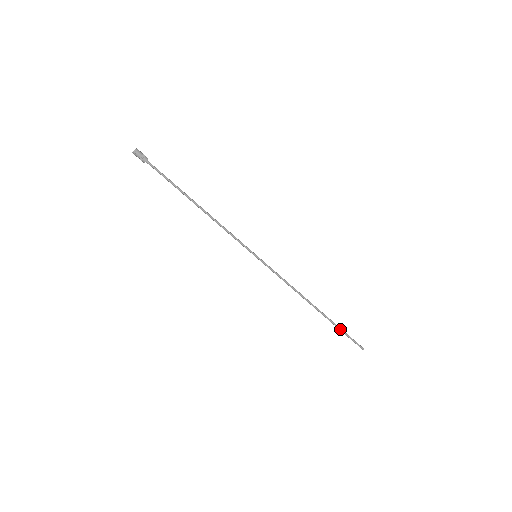
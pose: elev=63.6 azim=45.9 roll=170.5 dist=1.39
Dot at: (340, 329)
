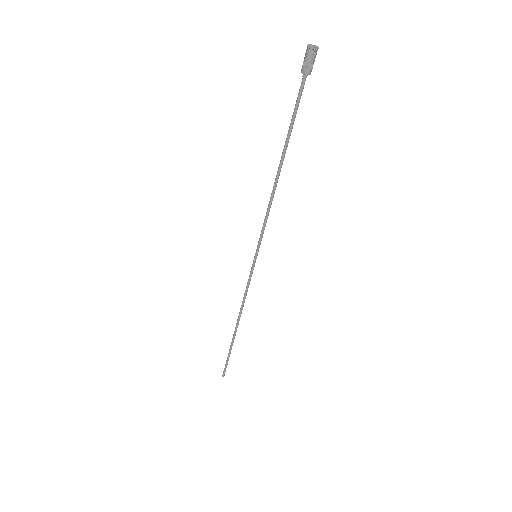
Dot at: (229, 354)
